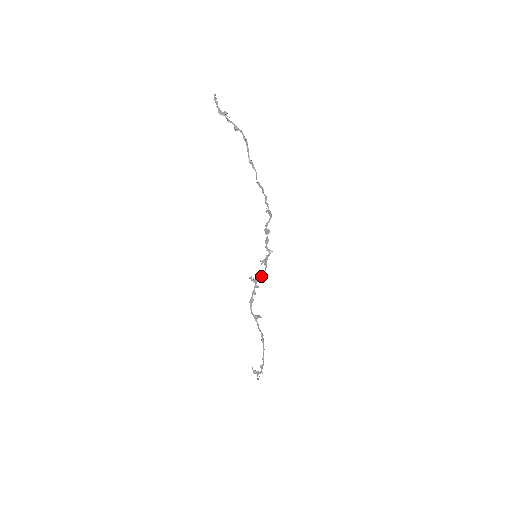
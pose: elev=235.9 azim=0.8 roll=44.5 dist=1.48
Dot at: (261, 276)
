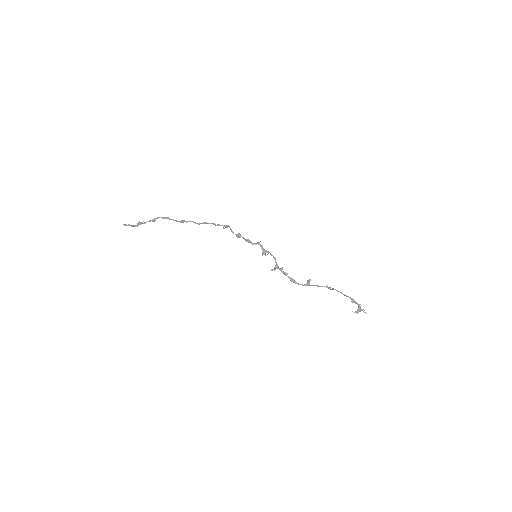
Dot at: occluded
